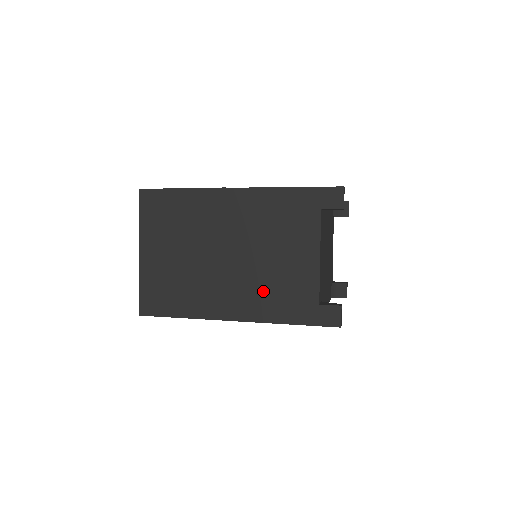
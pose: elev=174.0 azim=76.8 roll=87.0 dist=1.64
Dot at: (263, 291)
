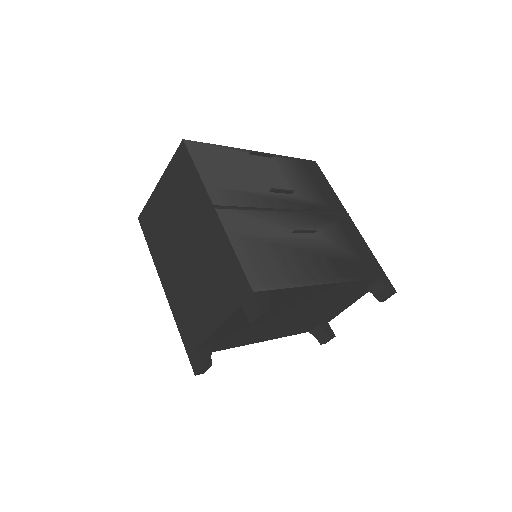
Dot at: (184, 298)
